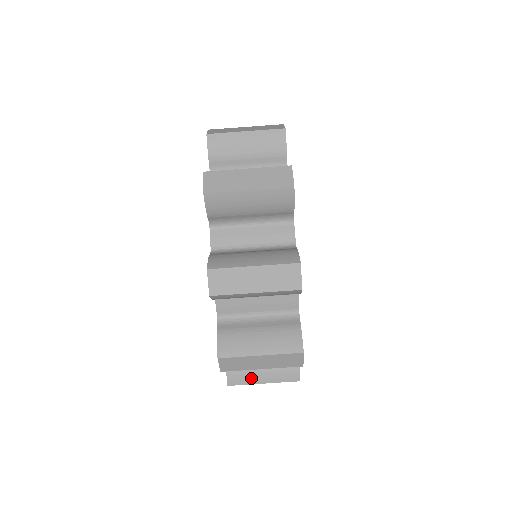
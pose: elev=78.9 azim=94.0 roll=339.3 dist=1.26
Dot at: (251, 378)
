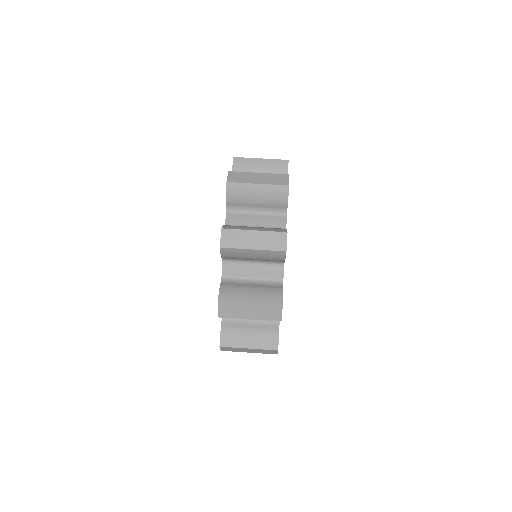
Dot at: (244, 228)
